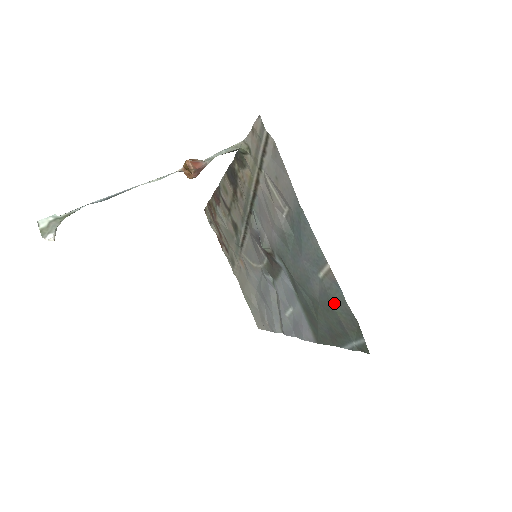
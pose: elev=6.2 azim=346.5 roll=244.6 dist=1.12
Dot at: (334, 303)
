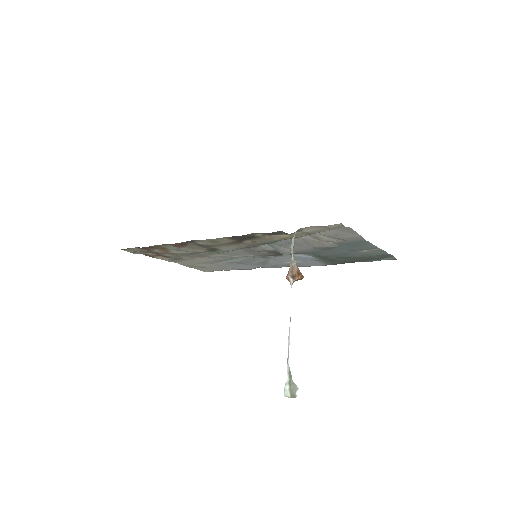
Dot at: (374, 256)
